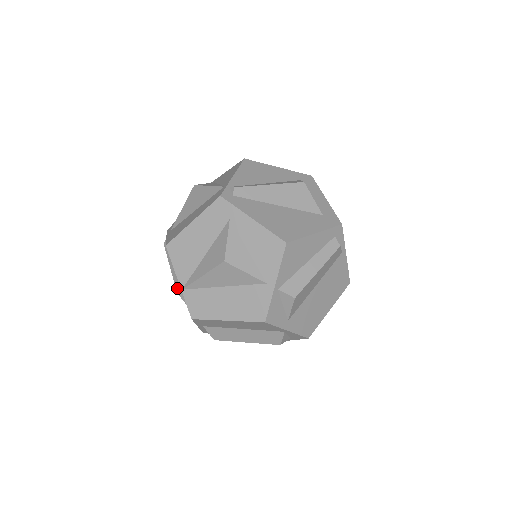
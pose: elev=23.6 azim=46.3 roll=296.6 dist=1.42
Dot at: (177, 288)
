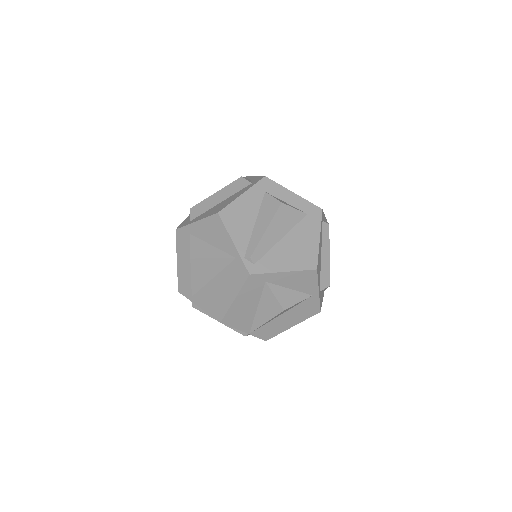
Dot at: (243, 334)
